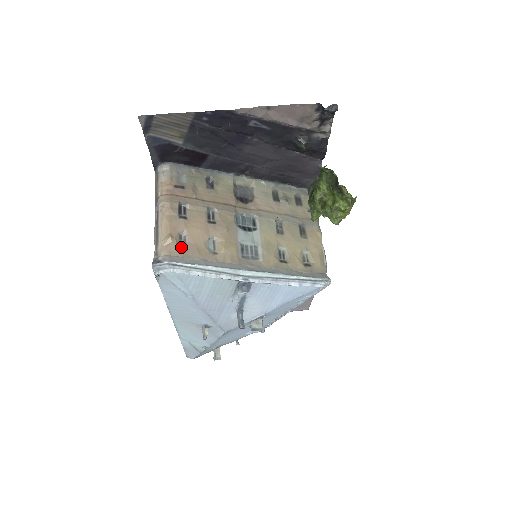
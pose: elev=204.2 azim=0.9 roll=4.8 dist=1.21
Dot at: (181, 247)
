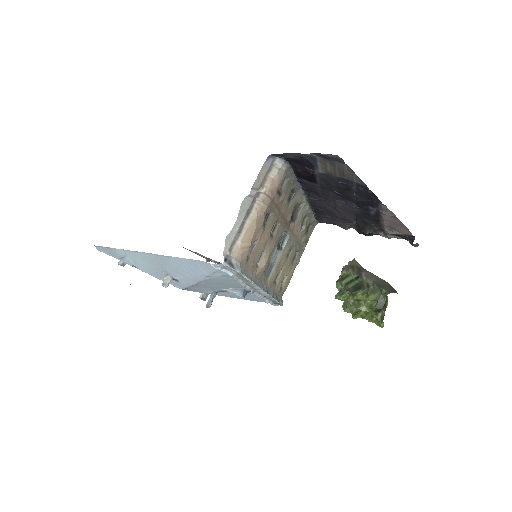
Dot at: (248, 254)
